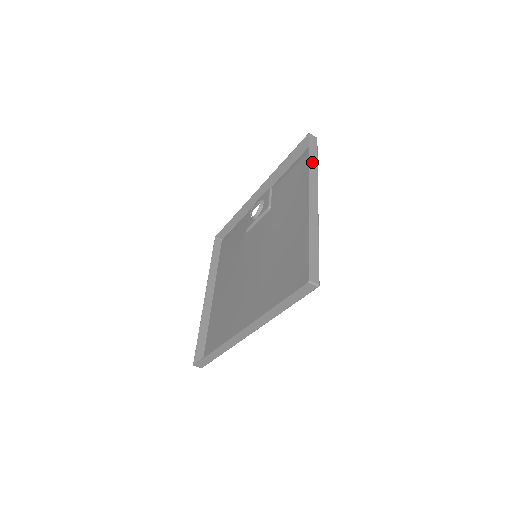
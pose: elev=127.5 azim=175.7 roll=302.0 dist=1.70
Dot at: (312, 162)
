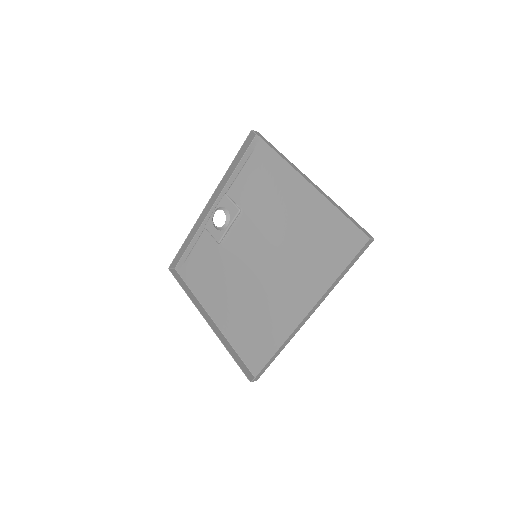
Dot at: (278, 152)
